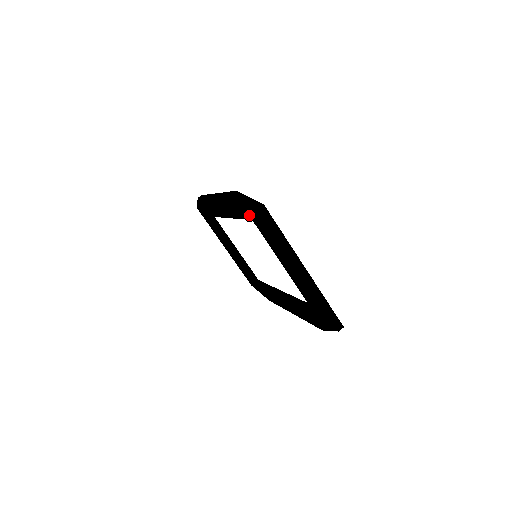
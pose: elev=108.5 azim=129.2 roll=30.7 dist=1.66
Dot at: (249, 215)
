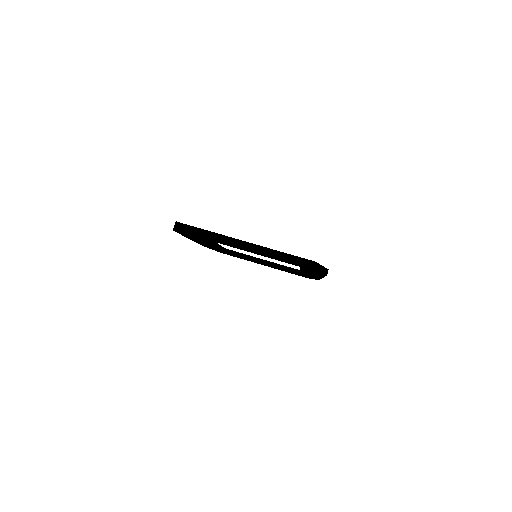
Dot at: occluded
